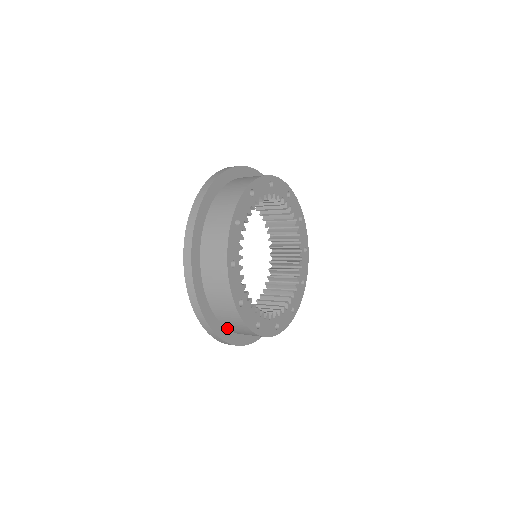
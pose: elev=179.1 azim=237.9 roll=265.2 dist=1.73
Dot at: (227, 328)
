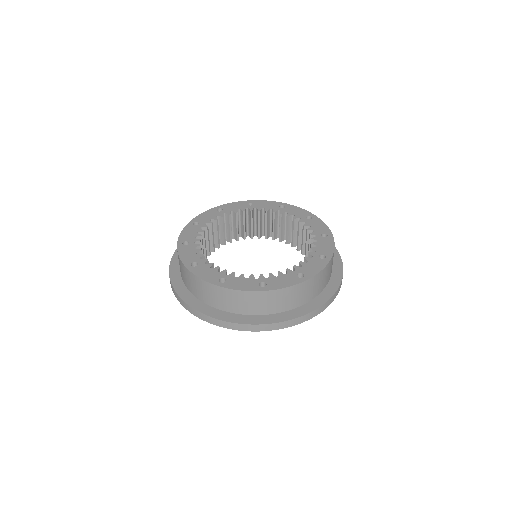
Dot at: occluded
